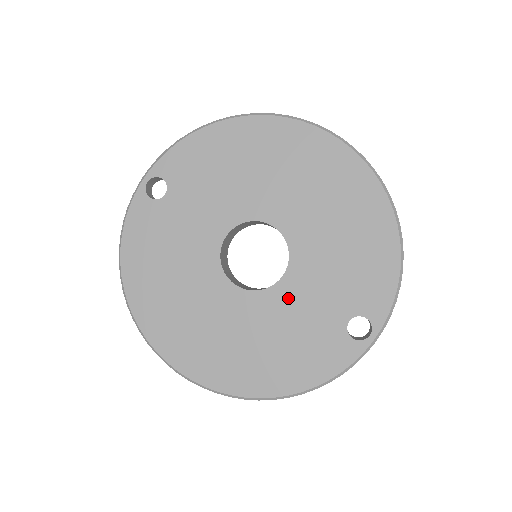
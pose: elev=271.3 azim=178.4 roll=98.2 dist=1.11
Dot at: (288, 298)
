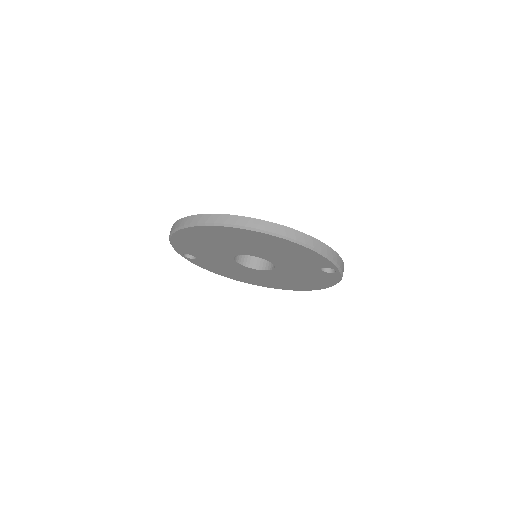
Dot at: (286, 269)
